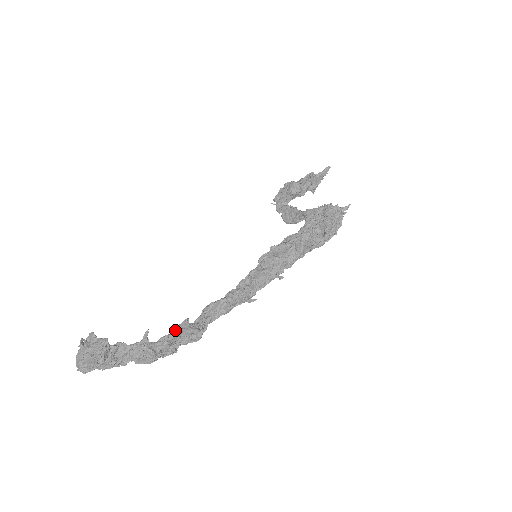
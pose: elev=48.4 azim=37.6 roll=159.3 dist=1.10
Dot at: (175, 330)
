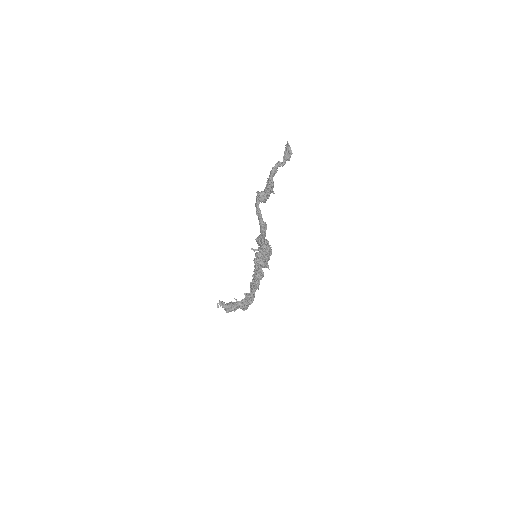
Dot at: occluded
